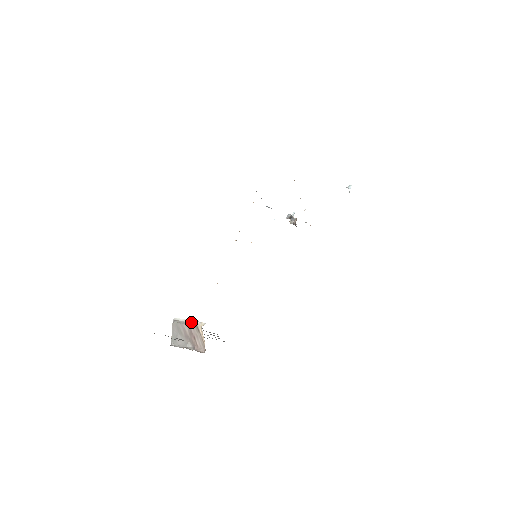
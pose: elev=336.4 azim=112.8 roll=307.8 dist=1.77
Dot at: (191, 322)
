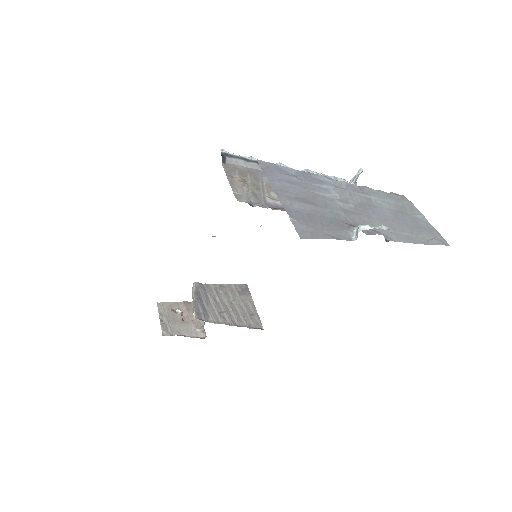
Dot at: (193, 304)
